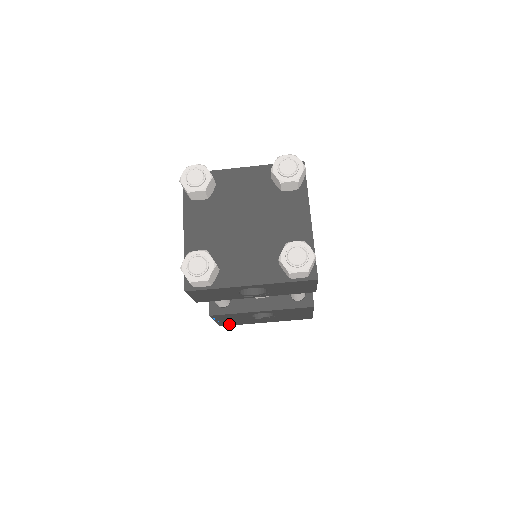
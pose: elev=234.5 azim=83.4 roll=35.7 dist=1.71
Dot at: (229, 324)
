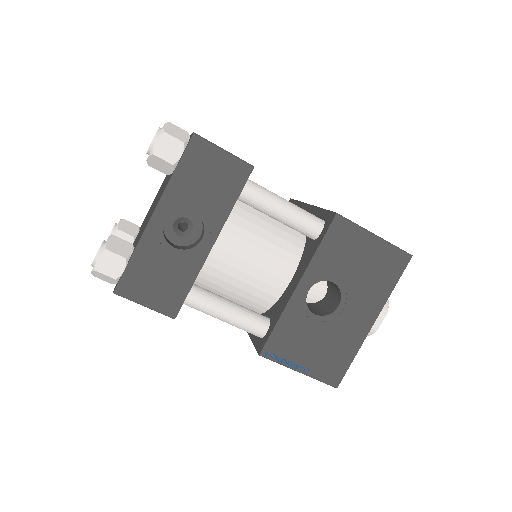
Dot at: (336, 370)
